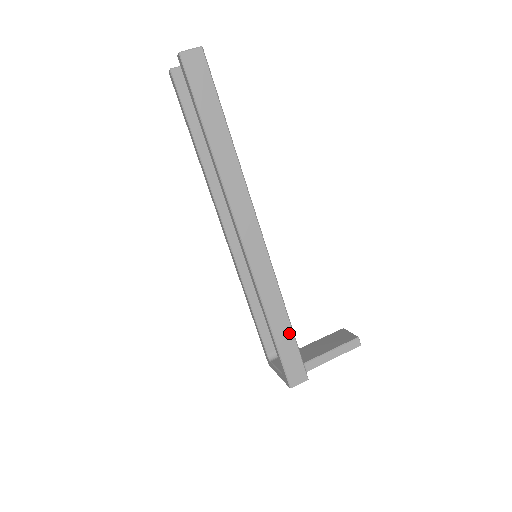
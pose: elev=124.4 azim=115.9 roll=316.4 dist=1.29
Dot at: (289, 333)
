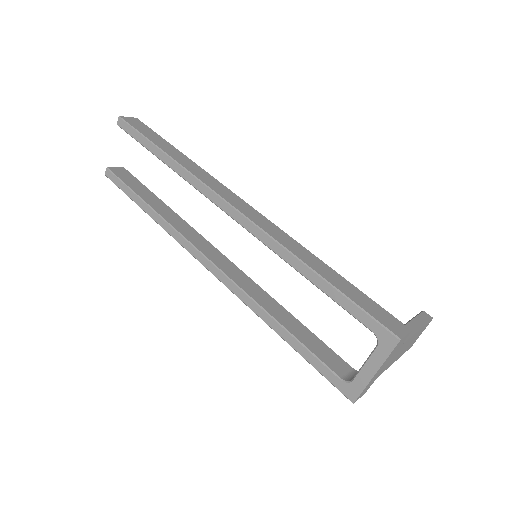
Dot at: (345, 282)
